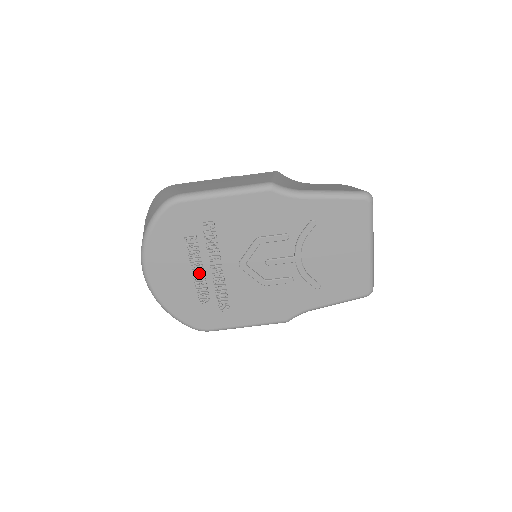
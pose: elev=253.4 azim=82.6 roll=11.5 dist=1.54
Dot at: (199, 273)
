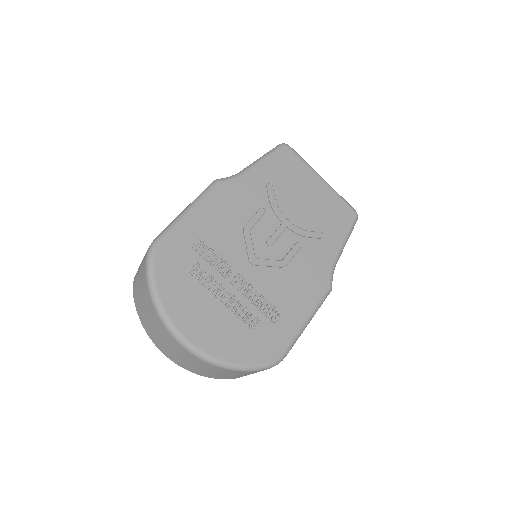
Dot at: (227, 299)
